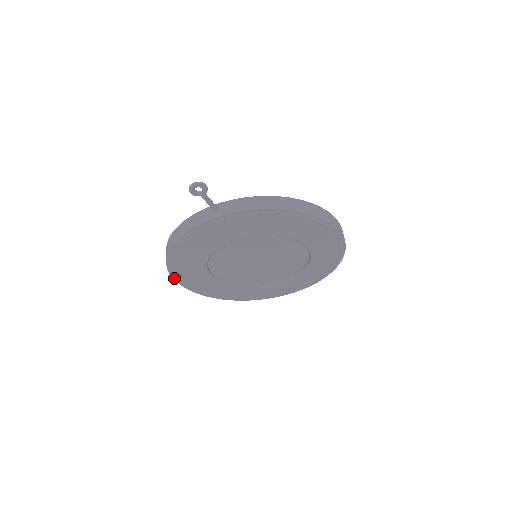
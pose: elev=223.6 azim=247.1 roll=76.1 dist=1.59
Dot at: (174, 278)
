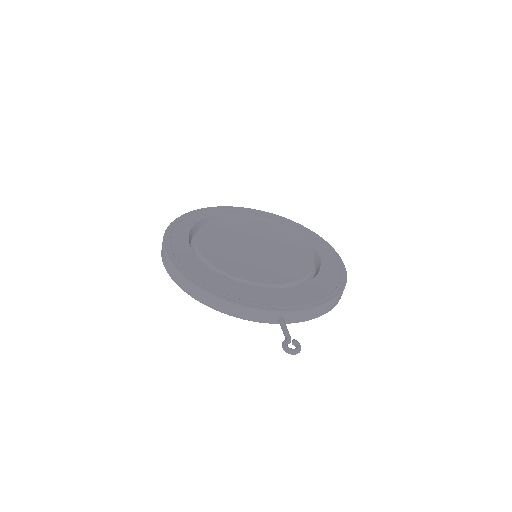
Dot at: occluded
